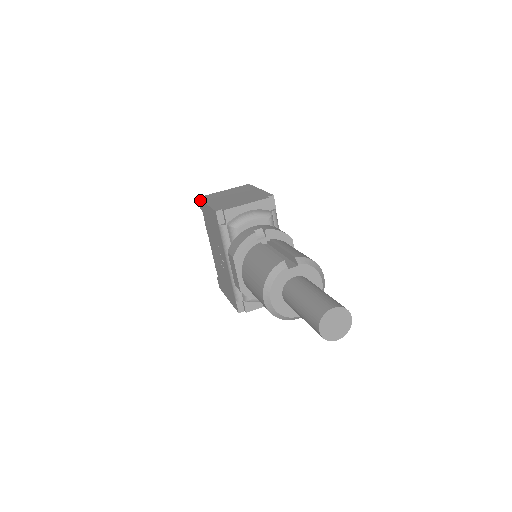
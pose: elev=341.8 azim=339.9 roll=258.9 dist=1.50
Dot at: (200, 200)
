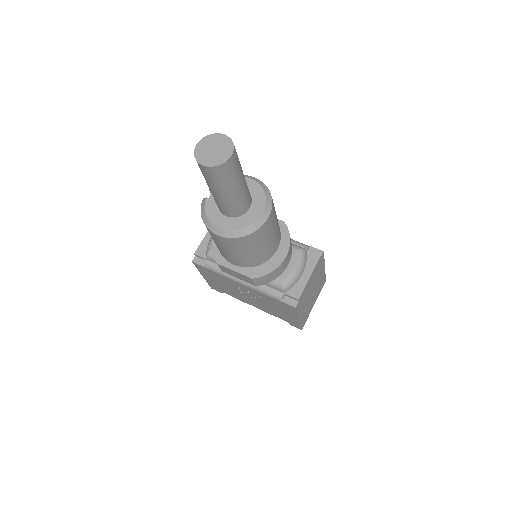
Dot at: (209, 285)
